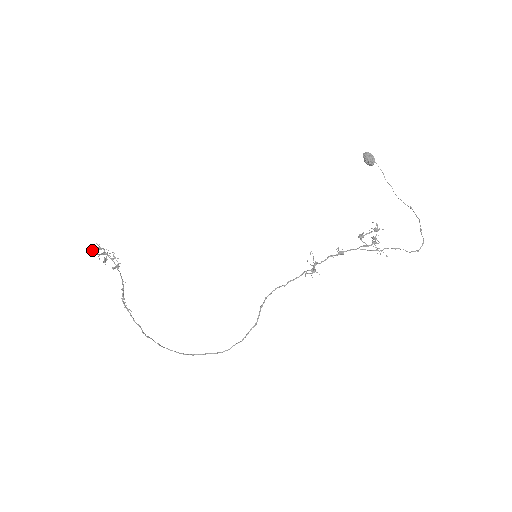
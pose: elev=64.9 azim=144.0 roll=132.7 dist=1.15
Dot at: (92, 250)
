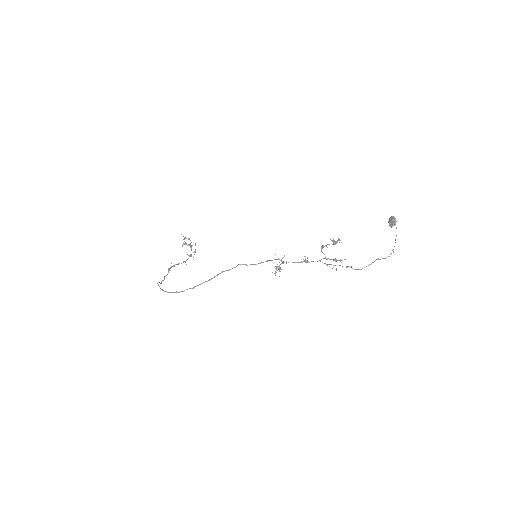
Dot at: (183, 236)
